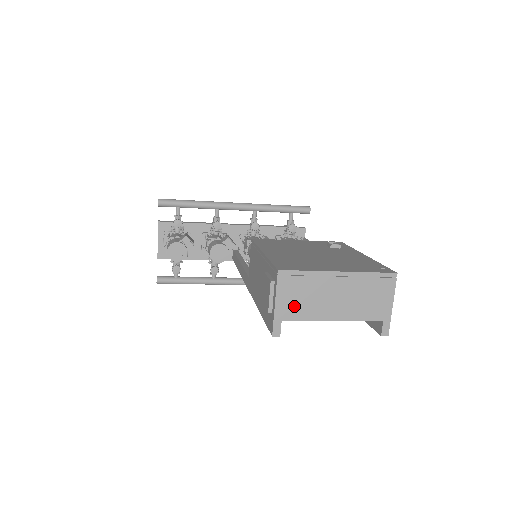
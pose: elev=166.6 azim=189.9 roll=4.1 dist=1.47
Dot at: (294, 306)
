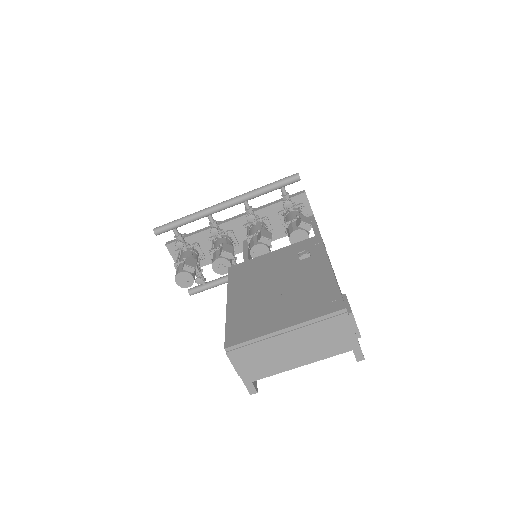
Dot at: (256, 368)
